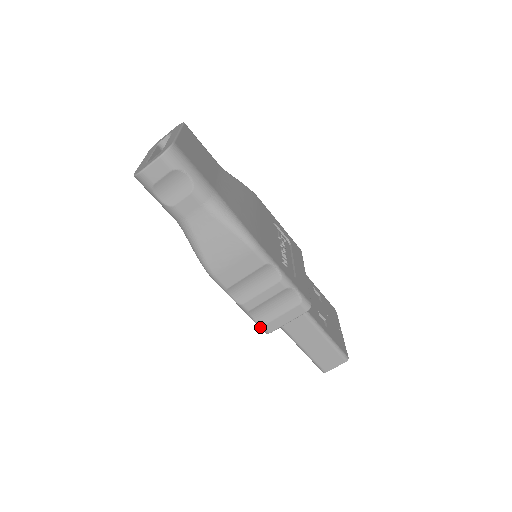
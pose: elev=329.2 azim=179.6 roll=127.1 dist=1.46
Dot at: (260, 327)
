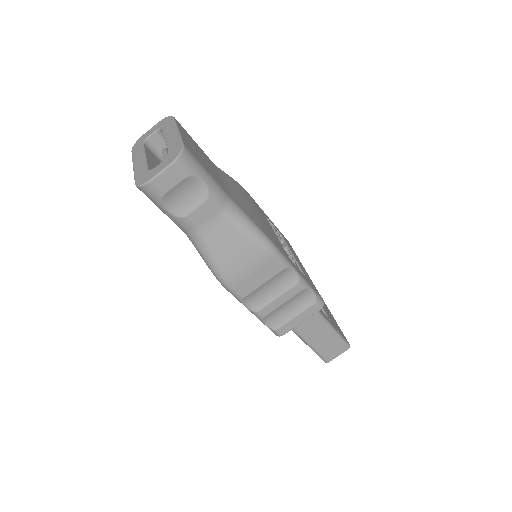
Dot at: (273, 331)
